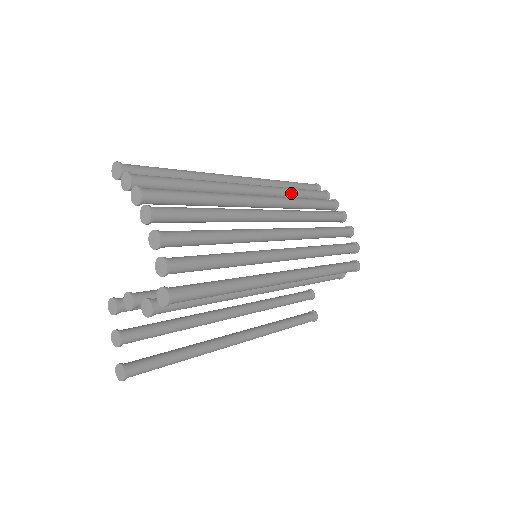
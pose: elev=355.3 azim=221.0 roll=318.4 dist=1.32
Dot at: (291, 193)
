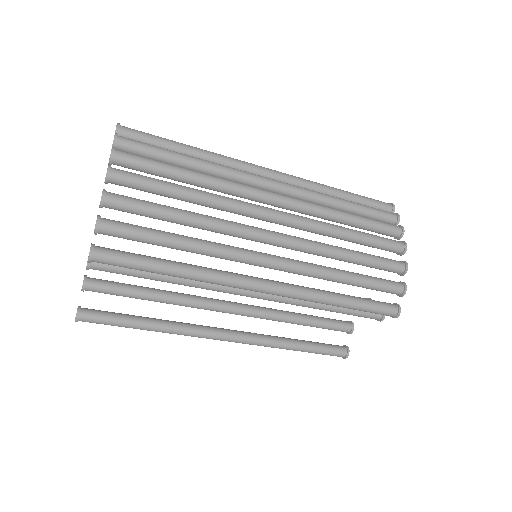
Dot at: (333, 202)
